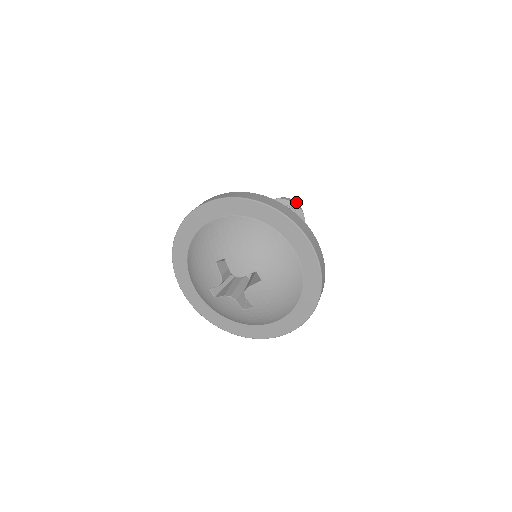
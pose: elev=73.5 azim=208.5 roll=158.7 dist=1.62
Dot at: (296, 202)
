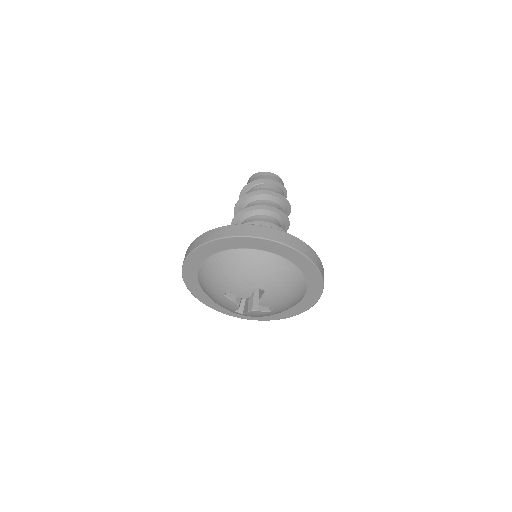
Dot at: (266, 172)
